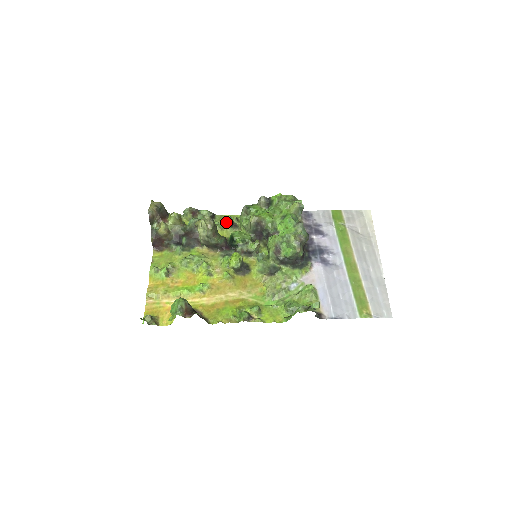
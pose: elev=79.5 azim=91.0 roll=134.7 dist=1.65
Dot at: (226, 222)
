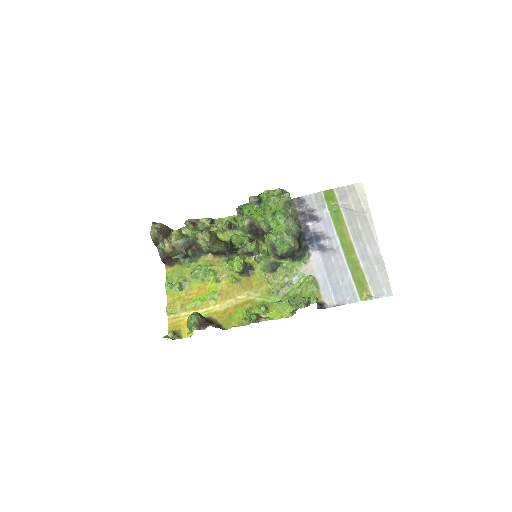
Dot at: (225, 225)
